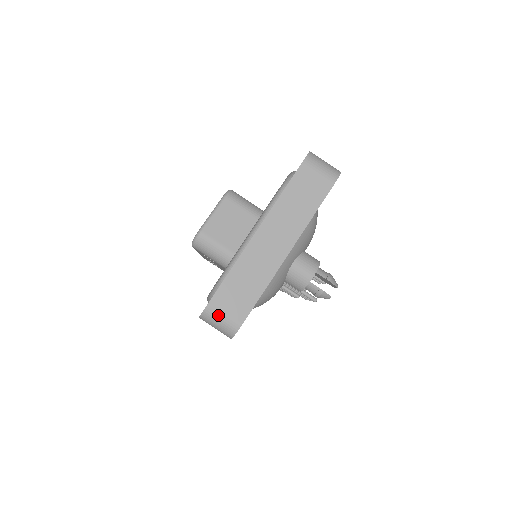
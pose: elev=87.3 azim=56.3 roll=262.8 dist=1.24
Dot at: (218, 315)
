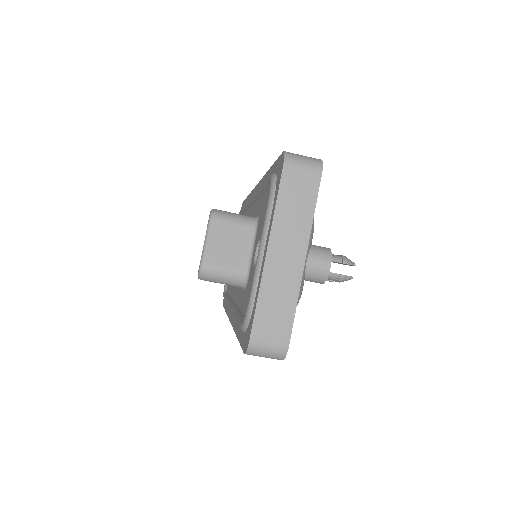
Dot at: (263, 346)
